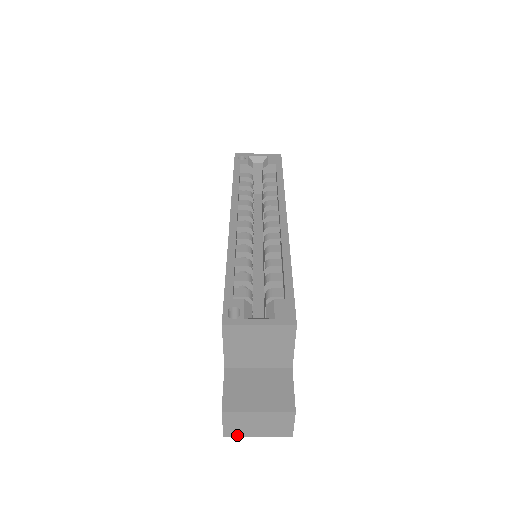
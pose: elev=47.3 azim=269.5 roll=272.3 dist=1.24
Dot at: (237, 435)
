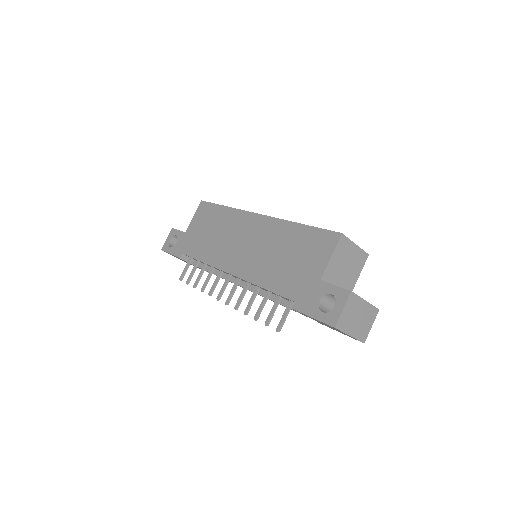
Dot at: (342, 329)
